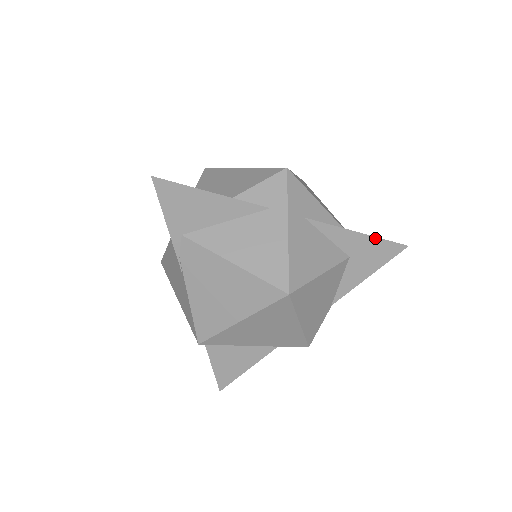
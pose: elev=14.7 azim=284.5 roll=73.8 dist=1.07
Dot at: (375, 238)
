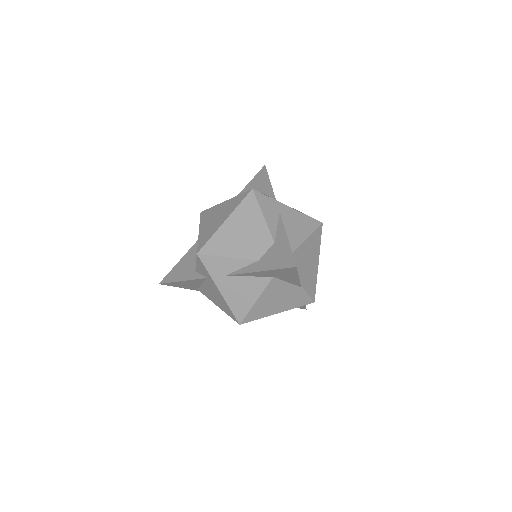
Dot at: (271, 270)
